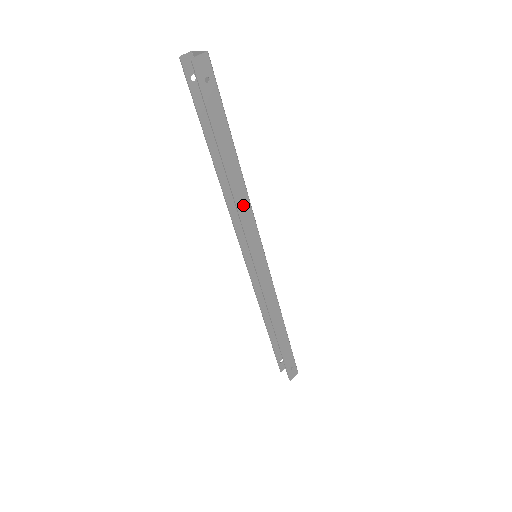
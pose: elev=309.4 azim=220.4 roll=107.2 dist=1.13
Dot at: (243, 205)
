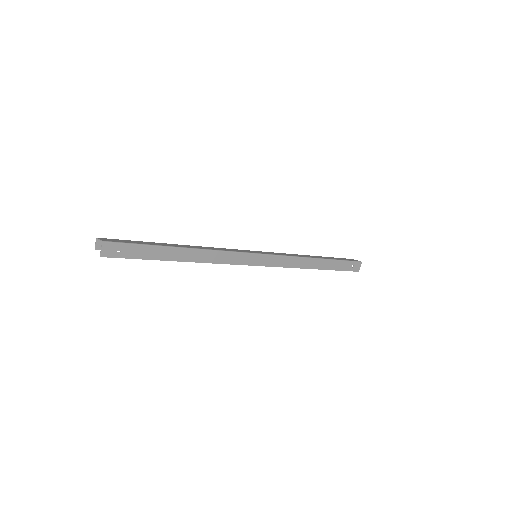
Dot at: (214, 257)
